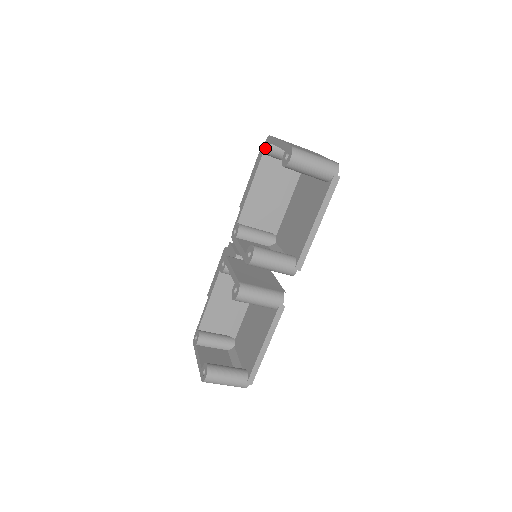
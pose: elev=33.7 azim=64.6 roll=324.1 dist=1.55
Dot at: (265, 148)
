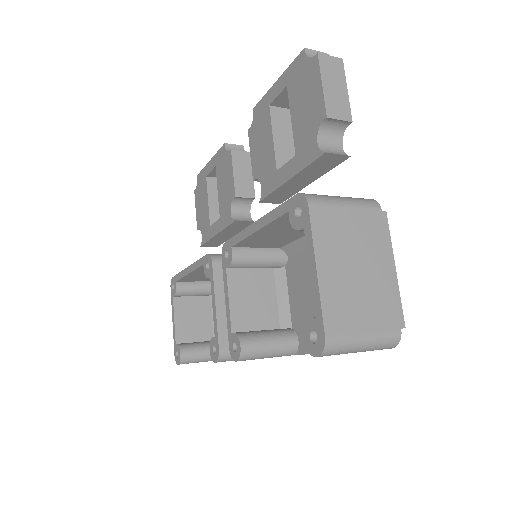
Dot at: (293, 213)
